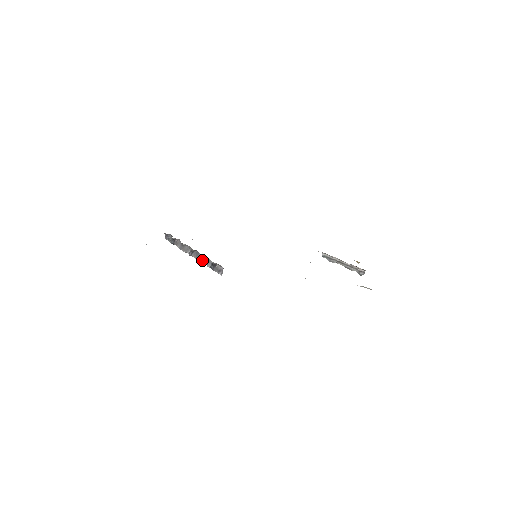
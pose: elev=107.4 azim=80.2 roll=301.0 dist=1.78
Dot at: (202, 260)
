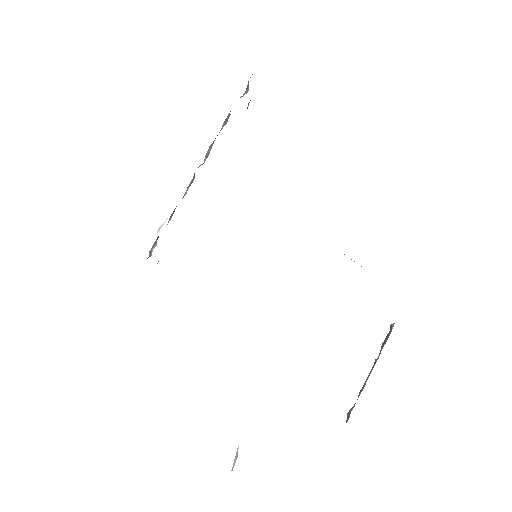
Dot at: occluded
